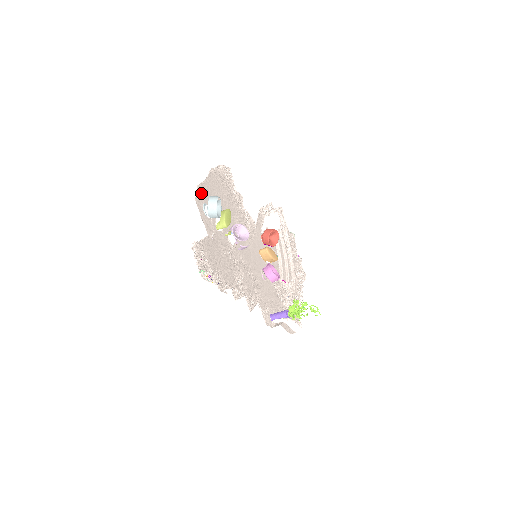
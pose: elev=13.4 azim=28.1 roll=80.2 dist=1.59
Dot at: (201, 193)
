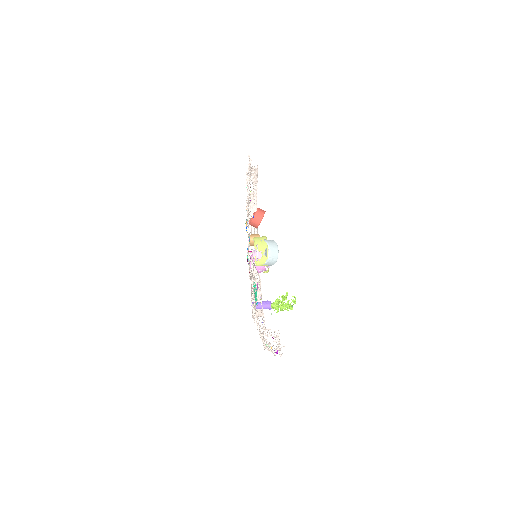
Dot at: occluded
